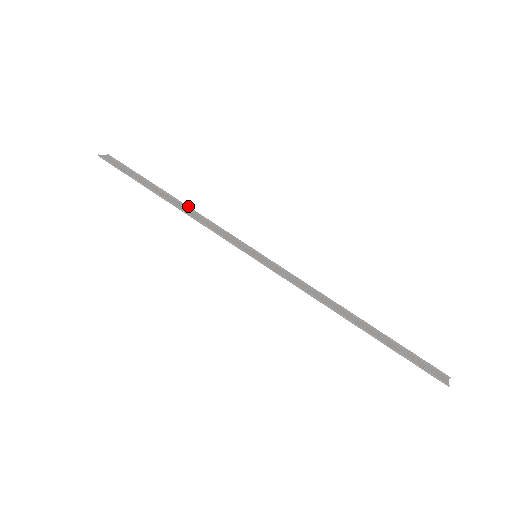
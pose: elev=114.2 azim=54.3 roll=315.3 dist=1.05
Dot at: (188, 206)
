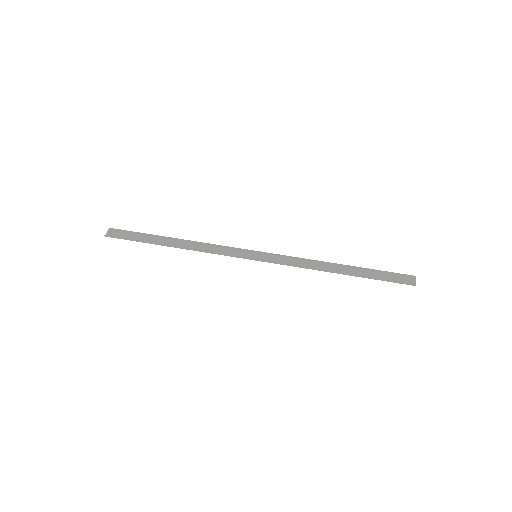
Dot at: (190, 240)
